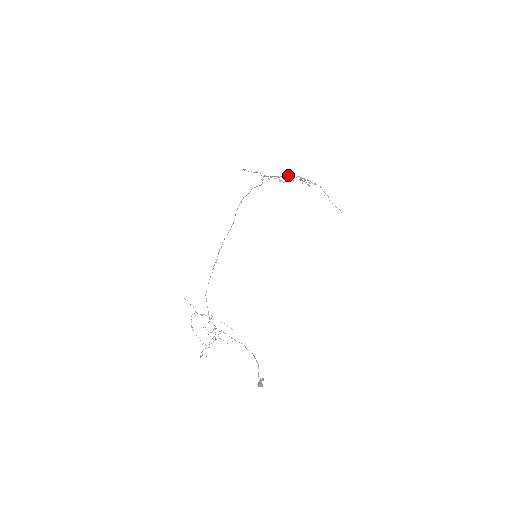
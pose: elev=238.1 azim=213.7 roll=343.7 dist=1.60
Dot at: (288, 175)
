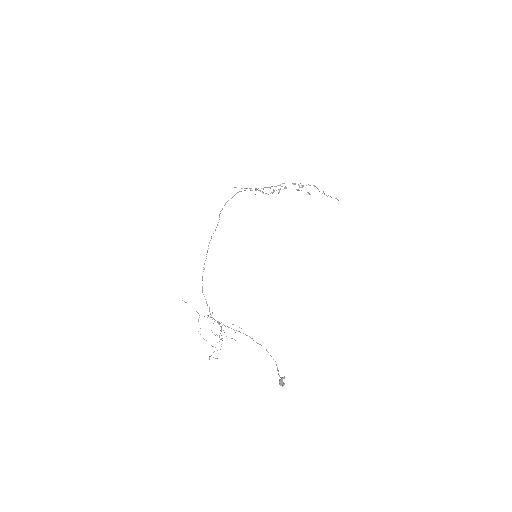
Dot at: (280, 184)
